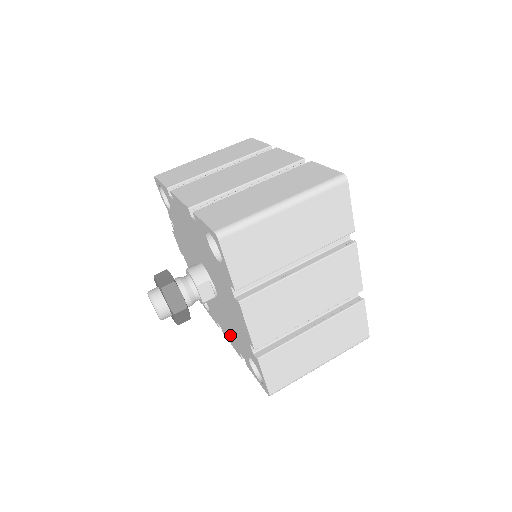
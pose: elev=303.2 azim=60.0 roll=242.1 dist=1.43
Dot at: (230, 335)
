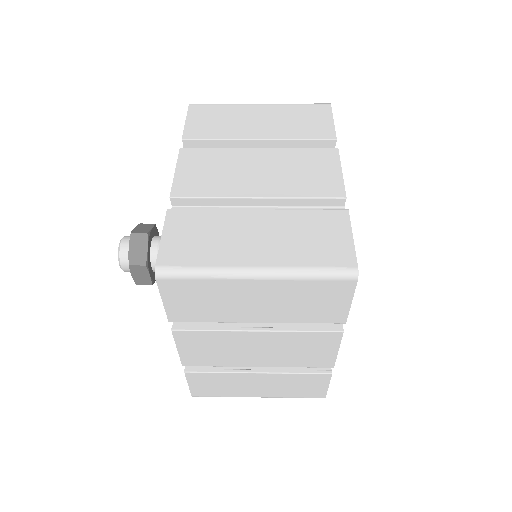
Dot at: occluded
